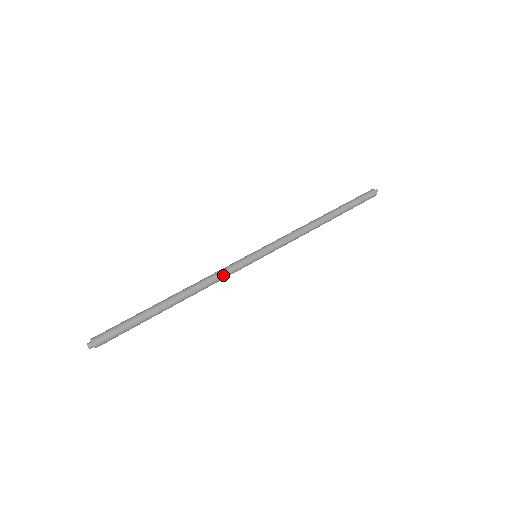
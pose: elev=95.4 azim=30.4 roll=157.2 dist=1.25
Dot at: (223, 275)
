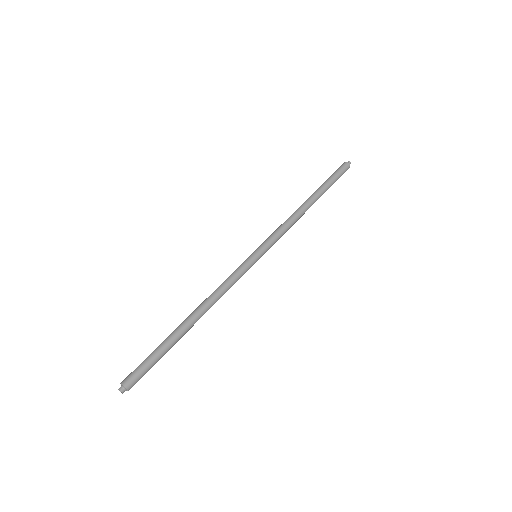
Dot at: (229, 281)
